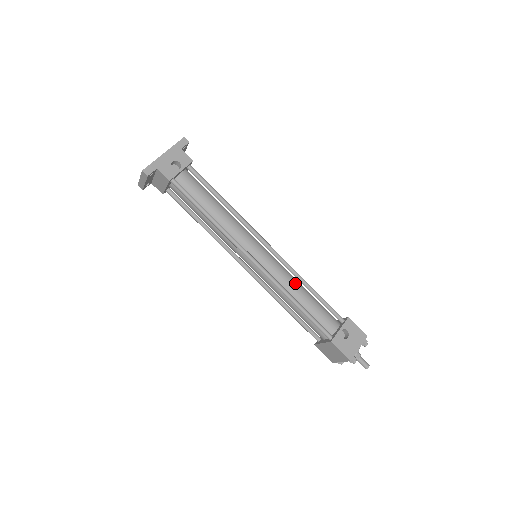
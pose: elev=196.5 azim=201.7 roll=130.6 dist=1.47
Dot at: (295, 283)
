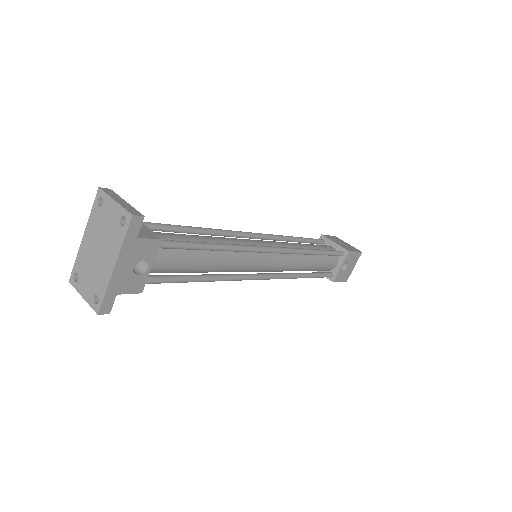
Dot at: (302, 260)
